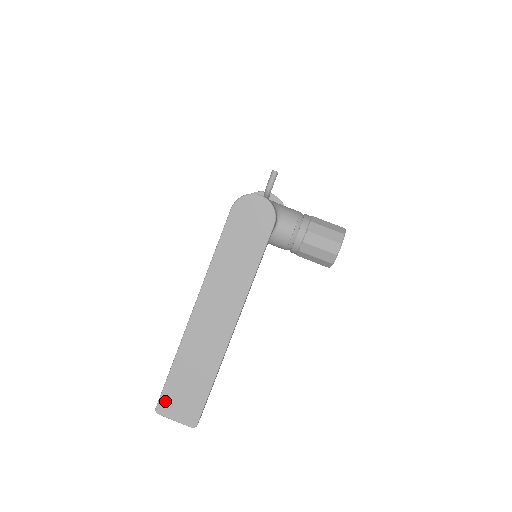
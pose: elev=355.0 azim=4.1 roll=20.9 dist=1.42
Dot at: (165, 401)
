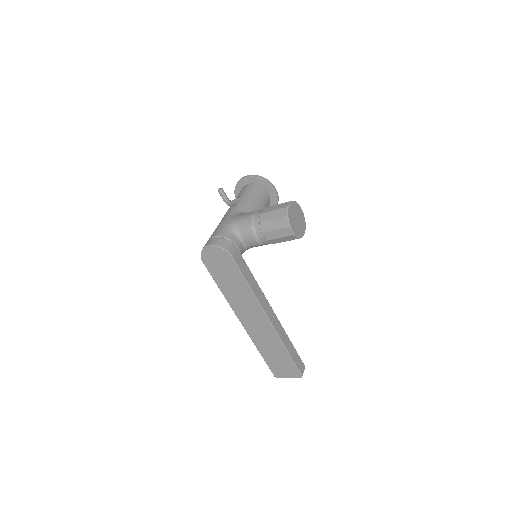
Dot at: (275, 372)
